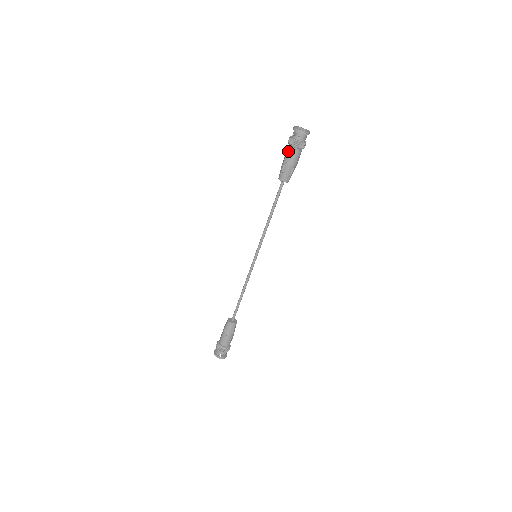
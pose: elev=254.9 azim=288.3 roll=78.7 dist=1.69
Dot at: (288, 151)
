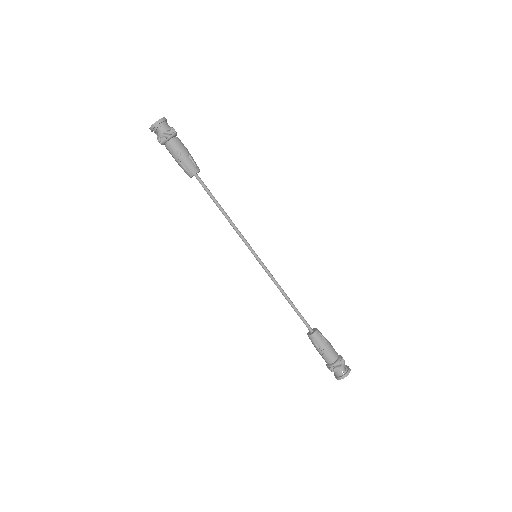
Dot at: (168, 149)
